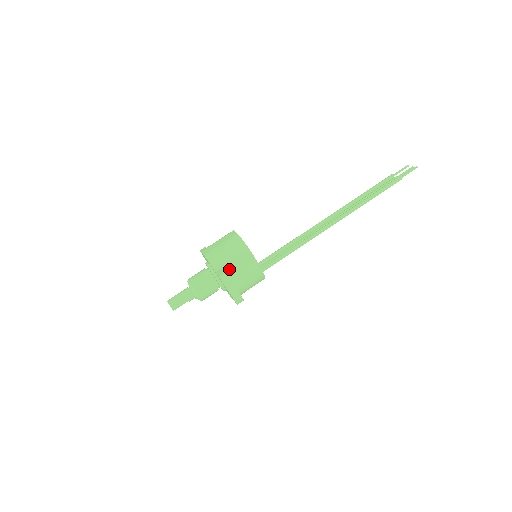
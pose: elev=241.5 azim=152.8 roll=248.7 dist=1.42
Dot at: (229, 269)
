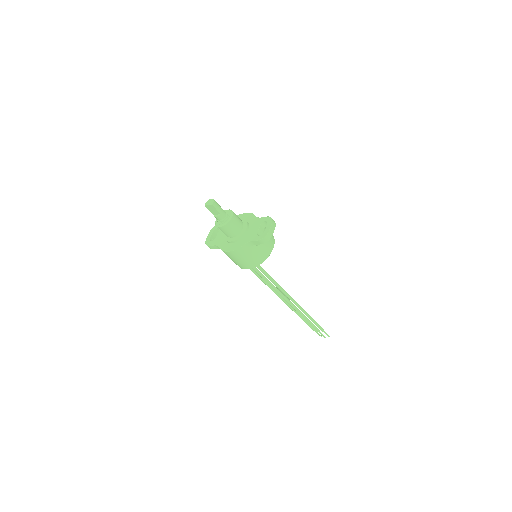
Dot at: occluded
